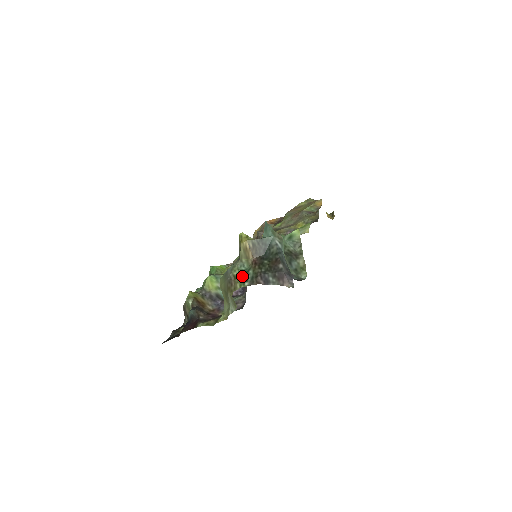
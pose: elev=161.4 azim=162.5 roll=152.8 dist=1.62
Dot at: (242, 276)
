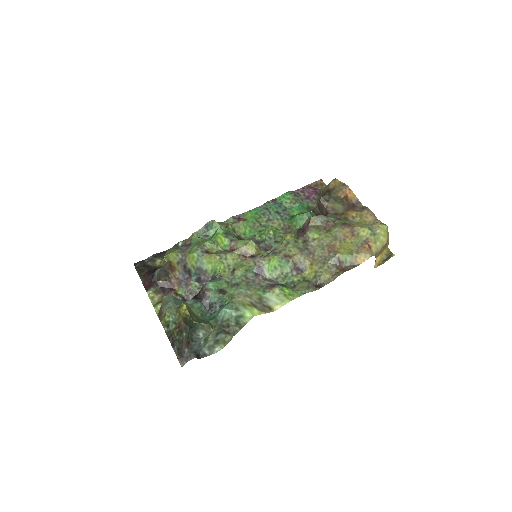
Dot at: (168, 321)
